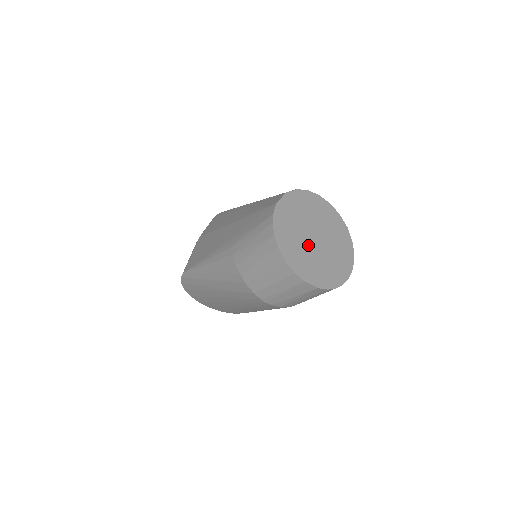
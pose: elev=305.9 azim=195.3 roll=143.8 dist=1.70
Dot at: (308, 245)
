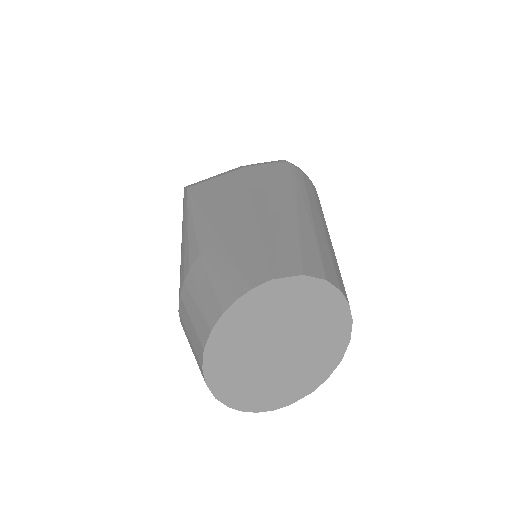
Dot at: (260, 350)
